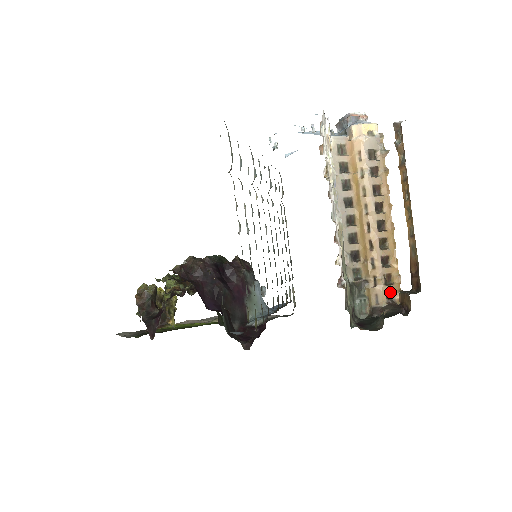
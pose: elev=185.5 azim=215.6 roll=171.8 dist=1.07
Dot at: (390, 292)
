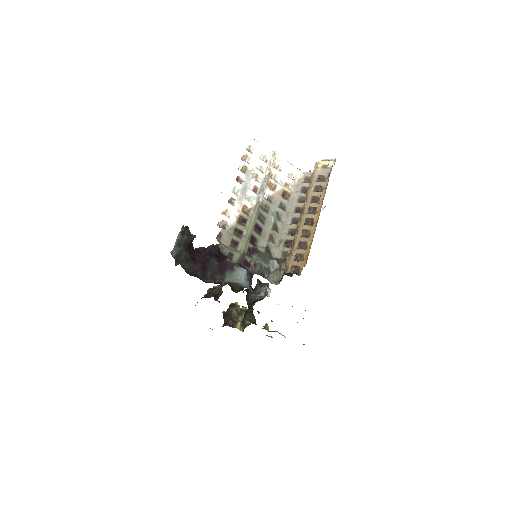
Dot at: (296, 266)
